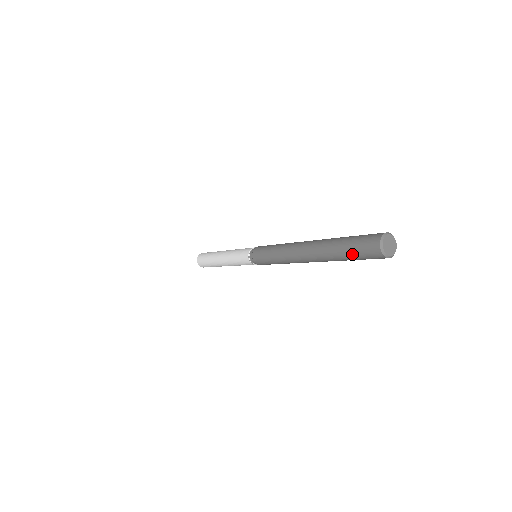
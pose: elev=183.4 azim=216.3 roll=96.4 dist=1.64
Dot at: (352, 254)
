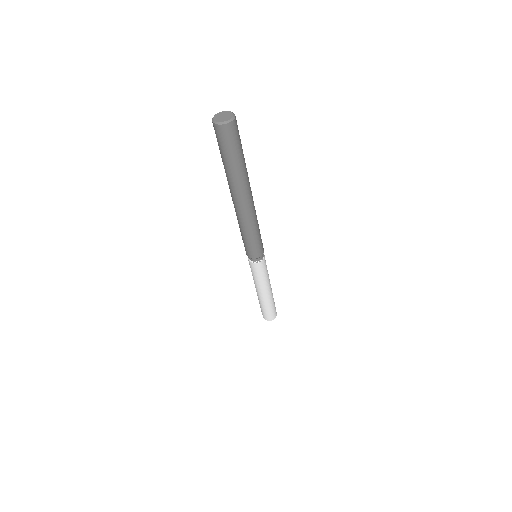
Dot at: (220, 150)
